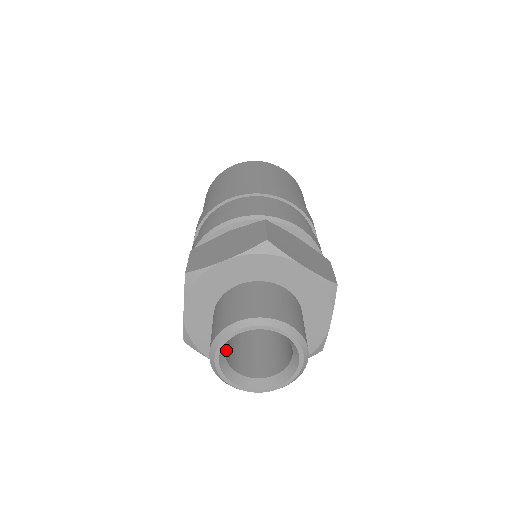
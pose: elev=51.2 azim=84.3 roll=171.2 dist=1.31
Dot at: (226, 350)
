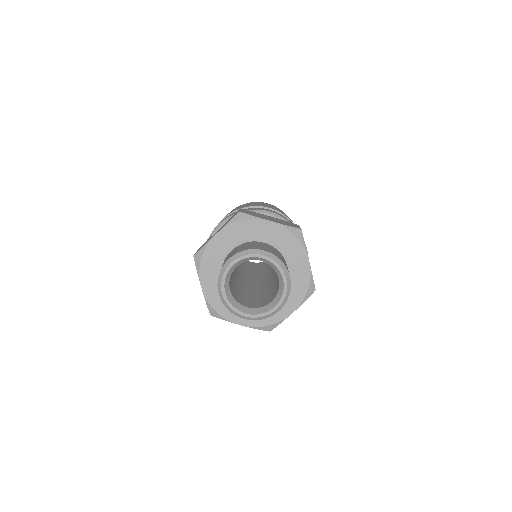
Dot at: (233, 294)
